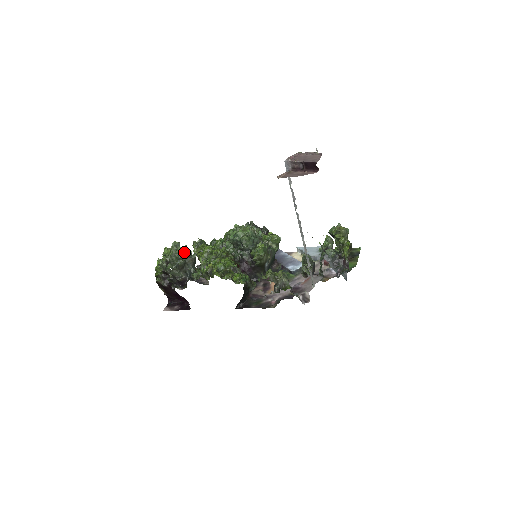
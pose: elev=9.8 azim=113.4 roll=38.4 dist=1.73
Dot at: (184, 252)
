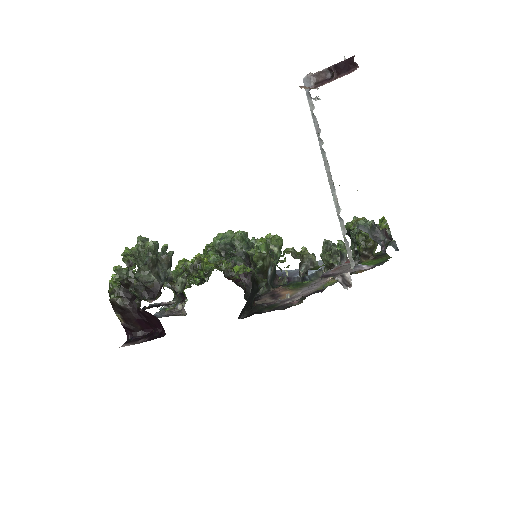
Dot at: (155, 247)
